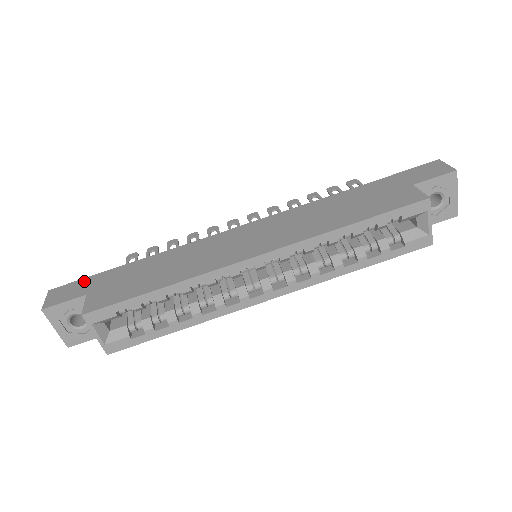
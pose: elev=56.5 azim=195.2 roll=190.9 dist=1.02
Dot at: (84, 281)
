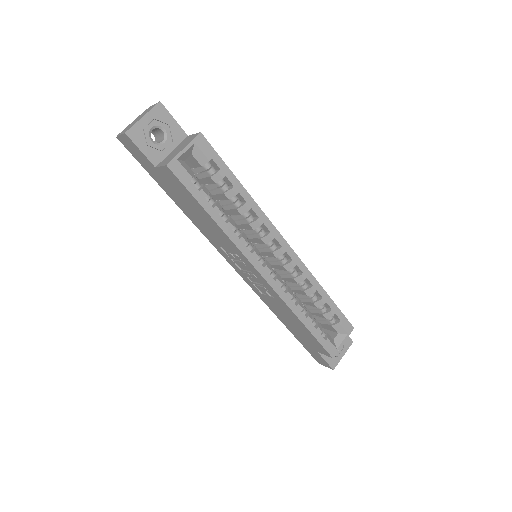
Dot at: occluded
